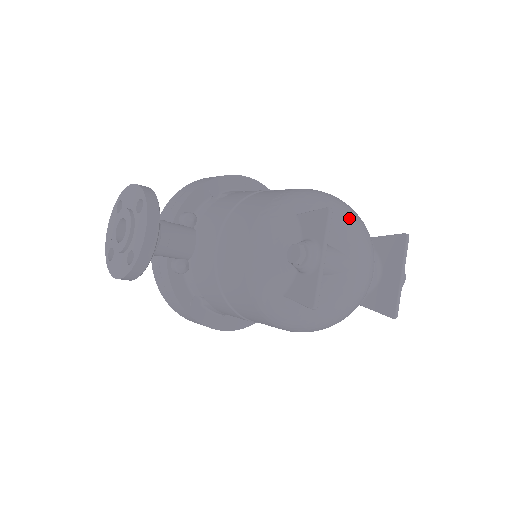
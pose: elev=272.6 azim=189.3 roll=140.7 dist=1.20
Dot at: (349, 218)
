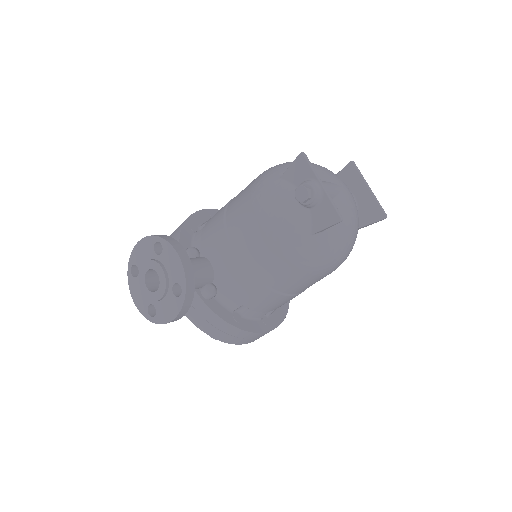
Dot at: (313, 164)
